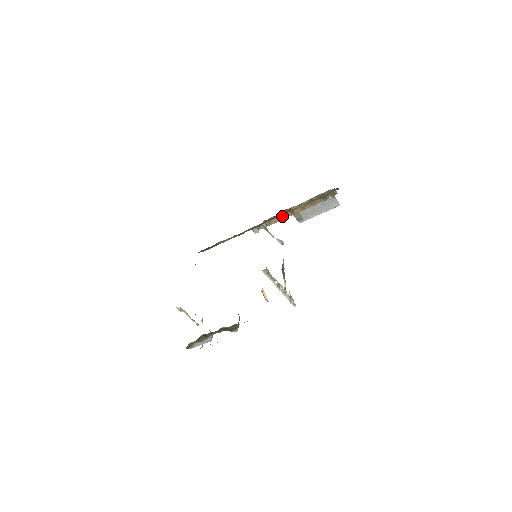
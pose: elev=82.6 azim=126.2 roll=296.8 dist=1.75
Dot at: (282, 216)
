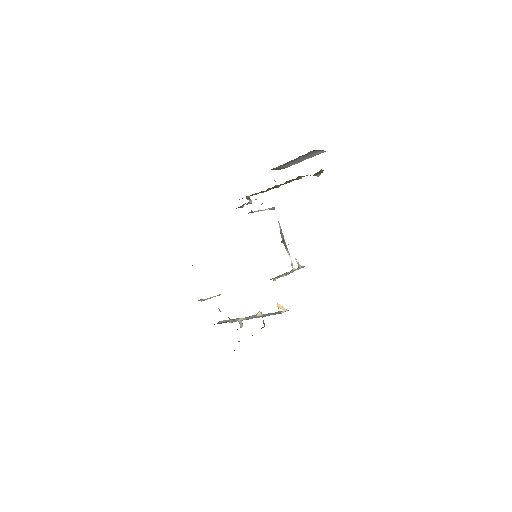
Dot at: occluded
